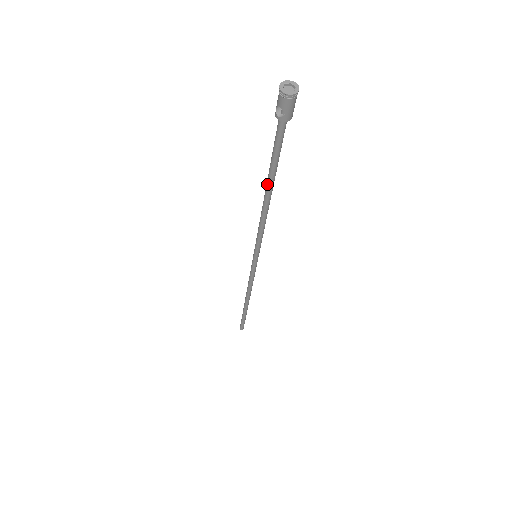
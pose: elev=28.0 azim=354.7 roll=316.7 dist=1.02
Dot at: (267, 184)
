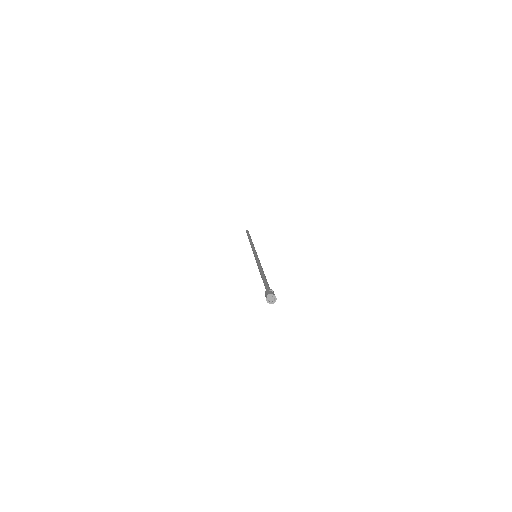
Dot at: occluded
